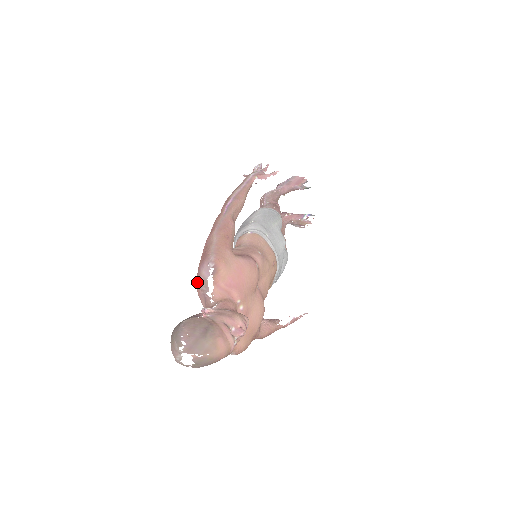
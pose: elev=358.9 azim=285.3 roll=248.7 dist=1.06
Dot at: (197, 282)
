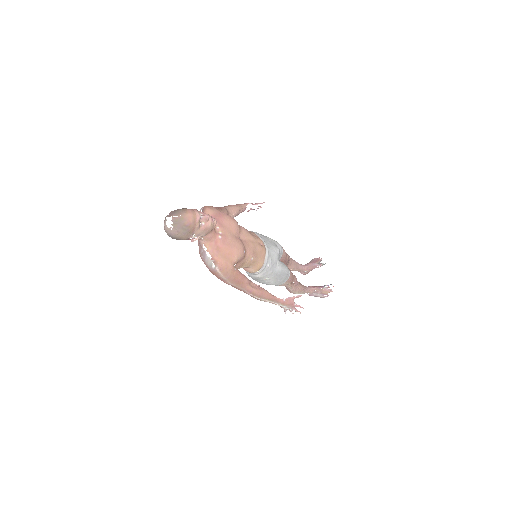
Dot at: occluded
